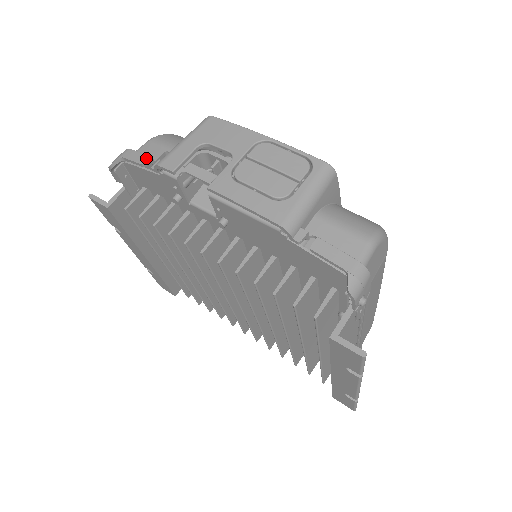
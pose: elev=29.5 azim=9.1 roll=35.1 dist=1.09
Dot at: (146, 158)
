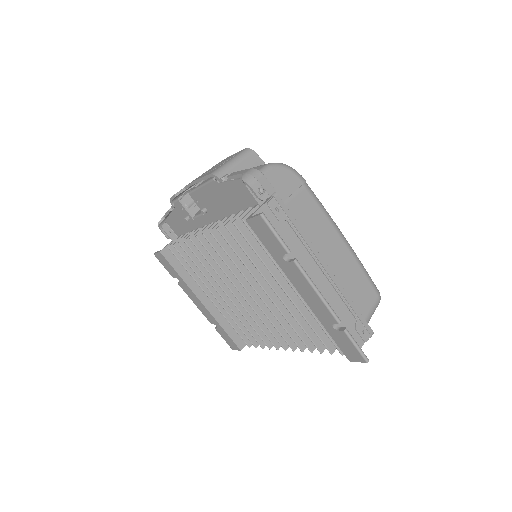
Dot at: occluded
